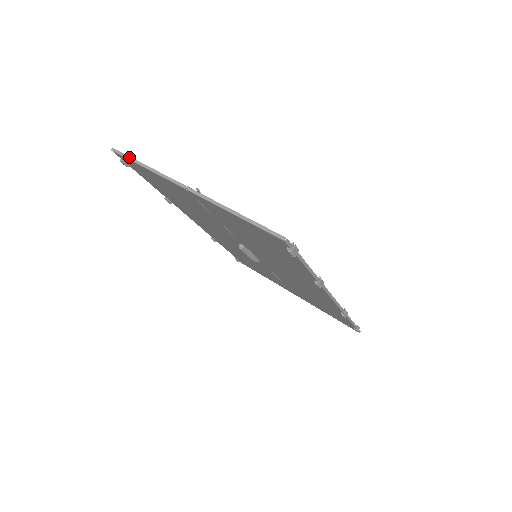
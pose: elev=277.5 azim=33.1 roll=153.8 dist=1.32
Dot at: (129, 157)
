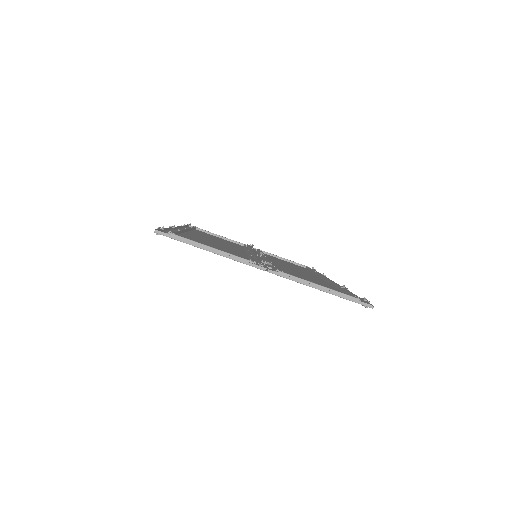
Dot at: (184, 241)
